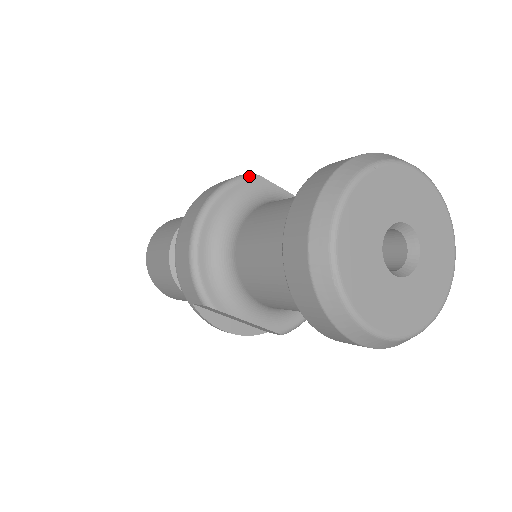
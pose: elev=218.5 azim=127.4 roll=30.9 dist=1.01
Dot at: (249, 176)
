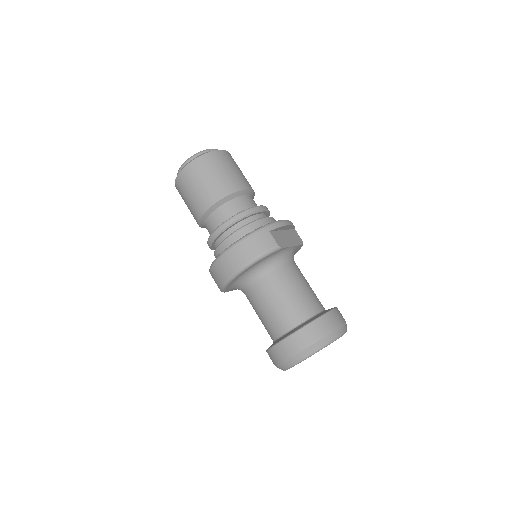
Dot at: (276, 250)
